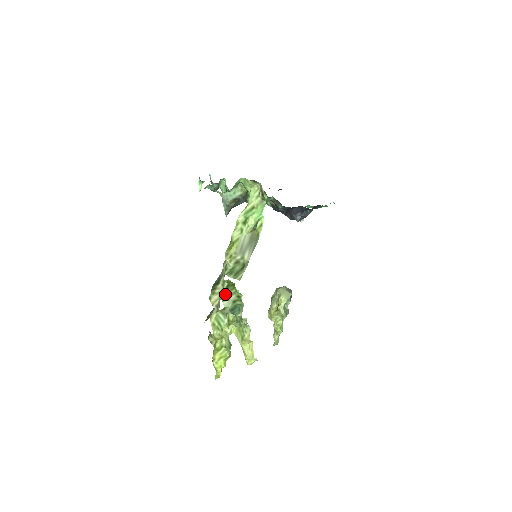
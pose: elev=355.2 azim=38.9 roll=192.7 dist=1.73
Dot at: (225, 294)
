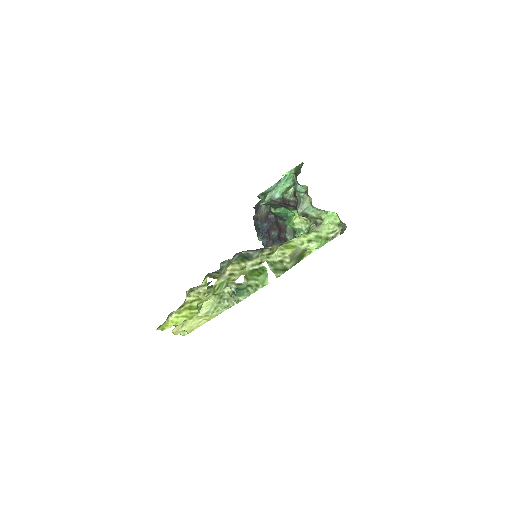
Dot at: (249, 274)
